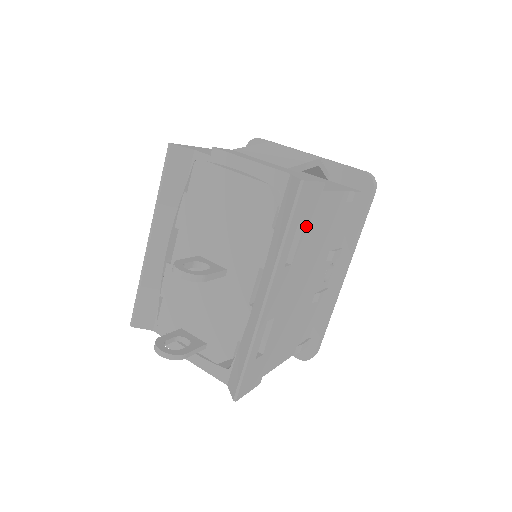
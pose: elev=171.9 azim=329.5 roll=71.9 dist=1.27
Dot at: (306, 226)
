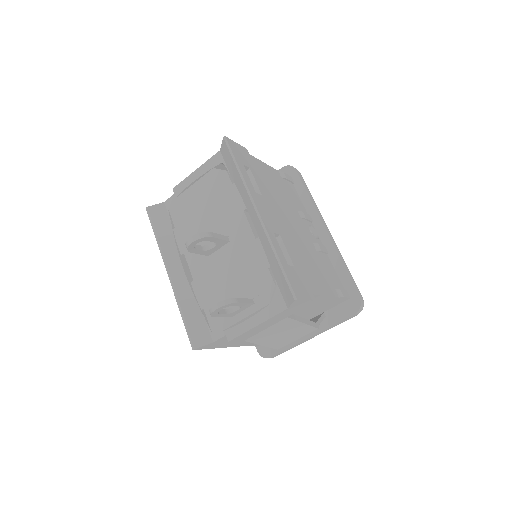
Dot at: (253, 172)
